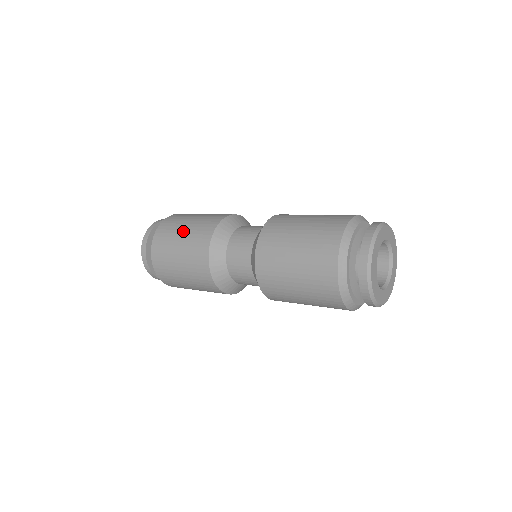
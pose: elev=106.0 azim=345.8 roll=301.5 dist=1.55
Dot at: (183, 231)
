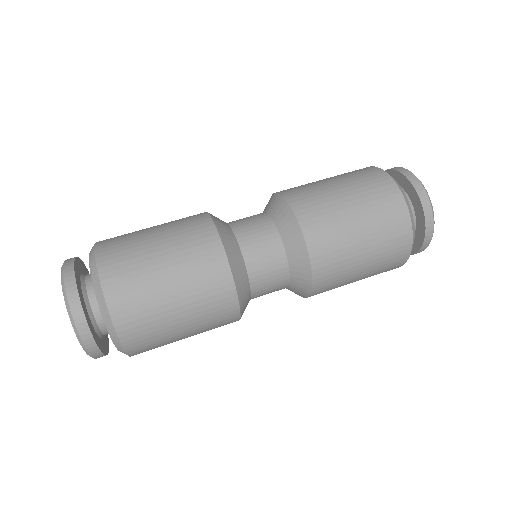
Dot at: (162, 258)
